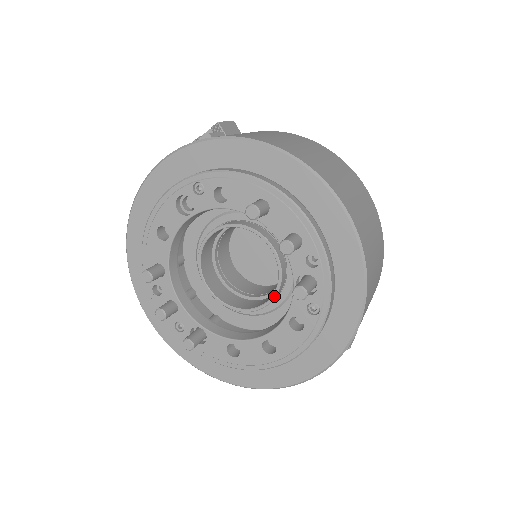
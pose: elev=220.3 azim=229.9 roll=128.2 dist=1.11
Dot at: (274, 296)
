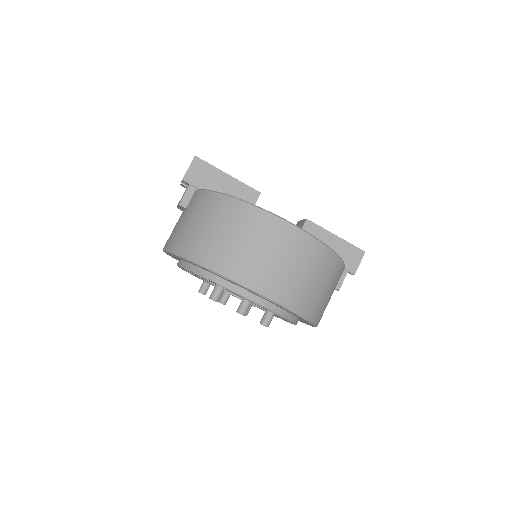
Dot at: occluded
